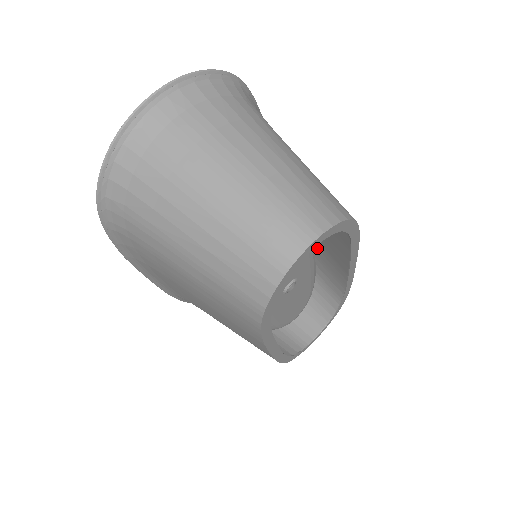
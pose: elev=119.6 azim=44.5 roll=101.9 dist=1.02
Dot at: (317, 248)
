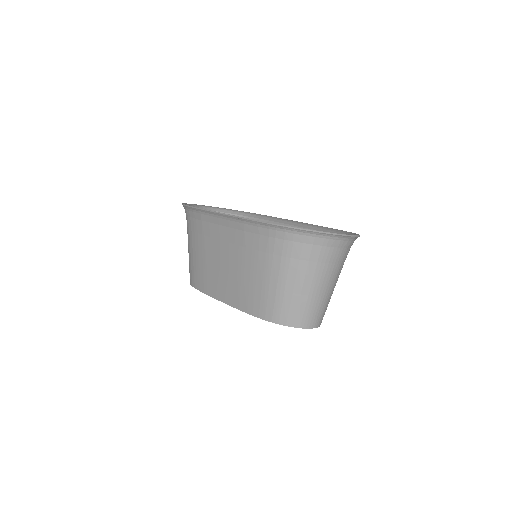
Dot at: occluded
